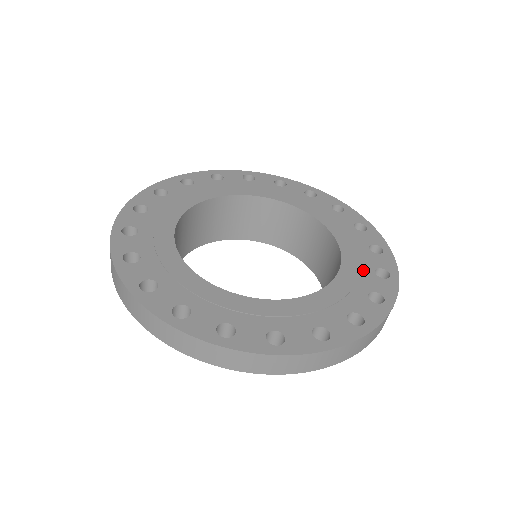
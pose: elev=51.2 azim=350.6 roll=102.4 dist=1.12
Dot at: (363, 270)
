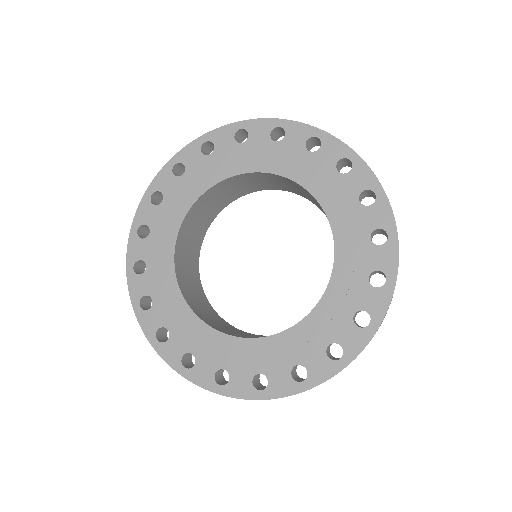
Dot at: (350, 210)
